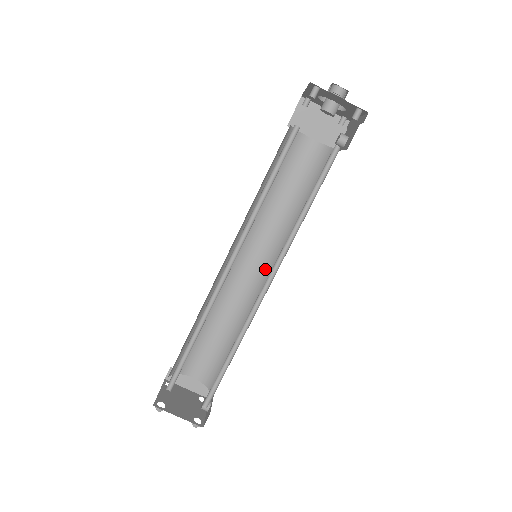
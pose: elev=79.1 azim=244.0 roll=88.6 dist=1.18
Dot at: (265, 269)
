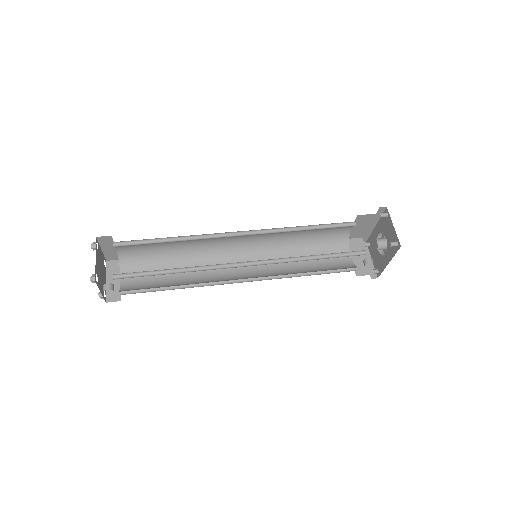
Dot at: (247, 276)
